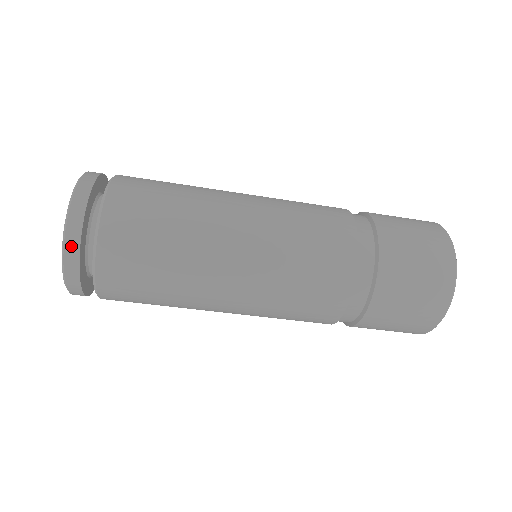
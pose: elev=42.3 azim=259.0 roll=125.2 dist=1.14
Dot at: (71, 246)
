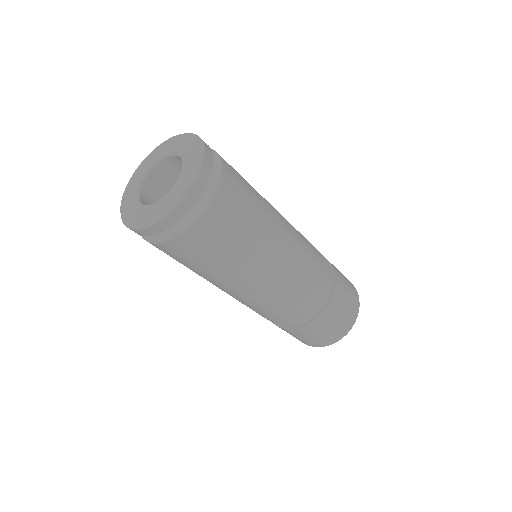
Dot at: (206, 170)
